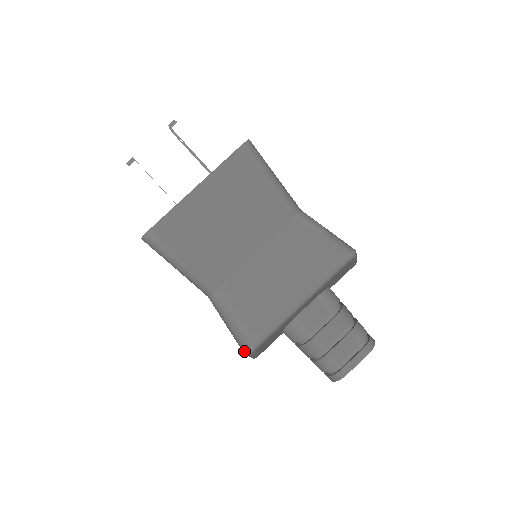
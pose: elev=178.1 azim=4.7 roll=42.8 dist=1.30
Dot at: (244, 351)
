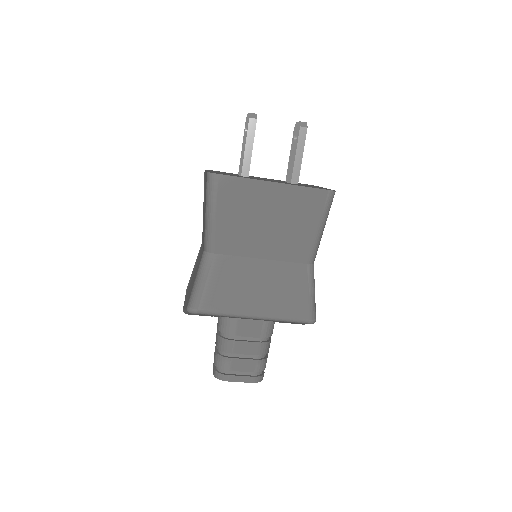
Dot at: (189, 307)
